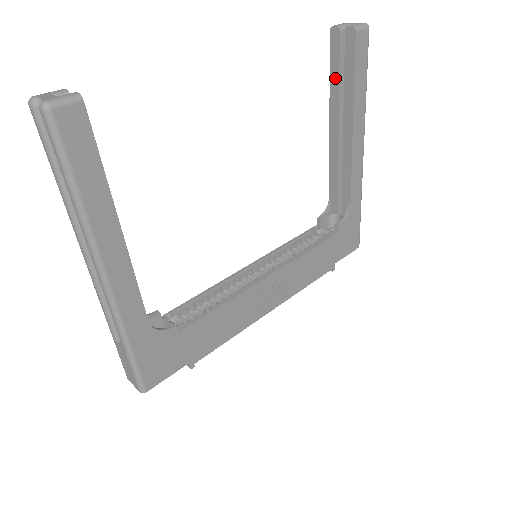
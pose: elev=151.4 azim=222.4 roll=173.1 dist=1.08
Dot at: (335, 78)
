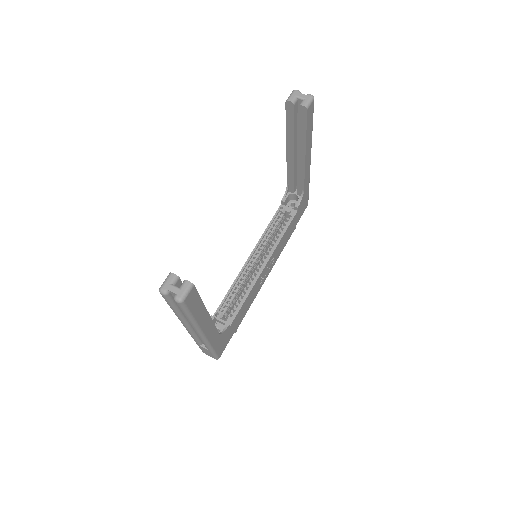
Dot at: (290, 128)
